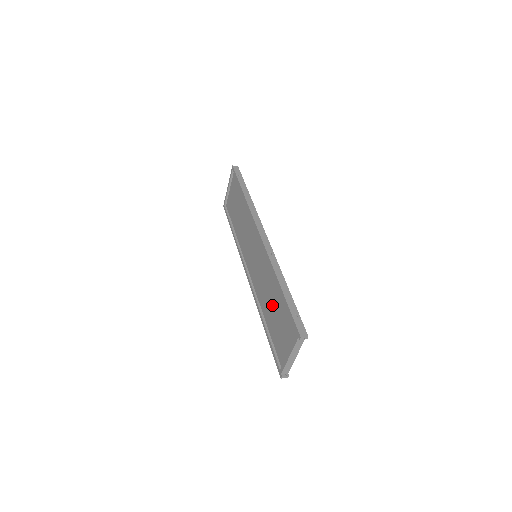
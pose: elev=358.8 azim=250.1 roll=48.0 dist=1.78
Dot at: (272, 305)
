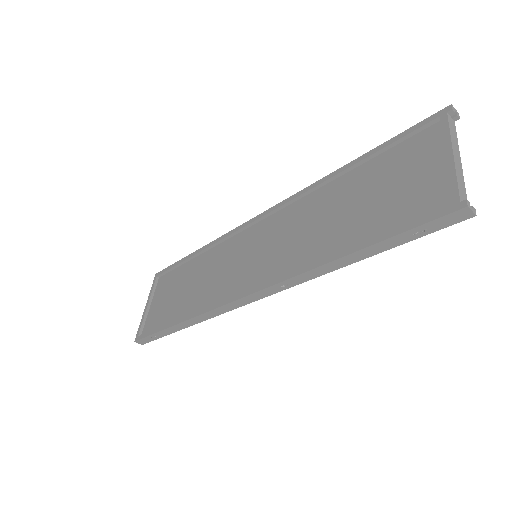
Dot at: (343, 213)
